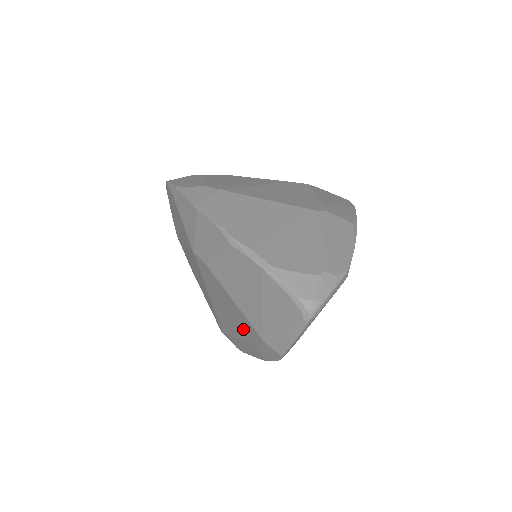
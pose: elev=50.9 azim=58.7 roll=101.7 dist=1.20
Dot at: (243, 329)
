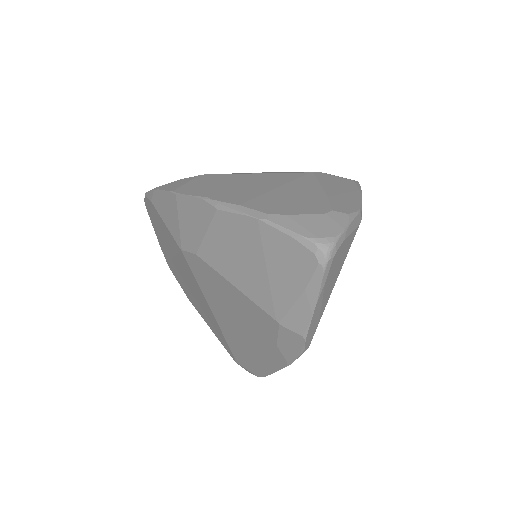
Dot at: (254, 327)
